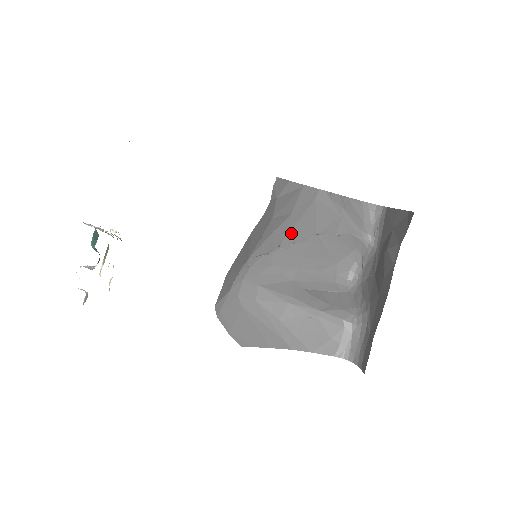
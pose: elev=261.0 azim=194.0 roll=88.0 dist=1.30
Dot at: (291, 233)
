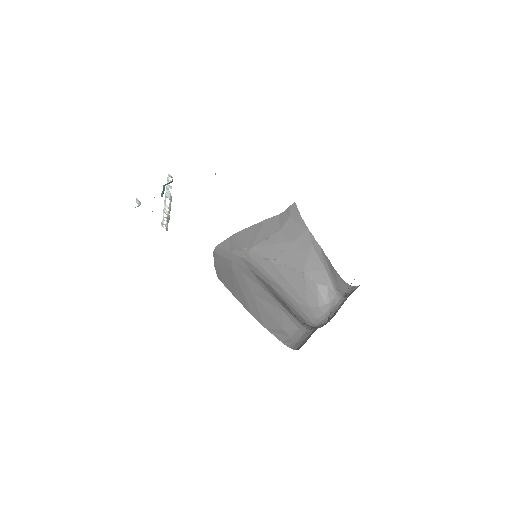
Dot at: (287, 257)
